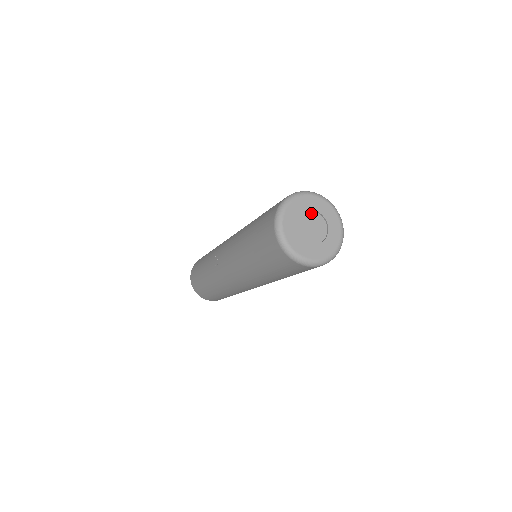
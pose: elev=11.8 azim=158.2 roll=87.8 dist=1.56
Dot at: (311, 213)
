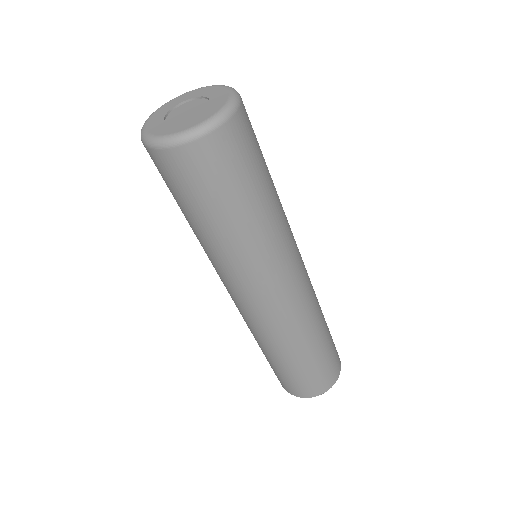
Dot at: (189, 103)
